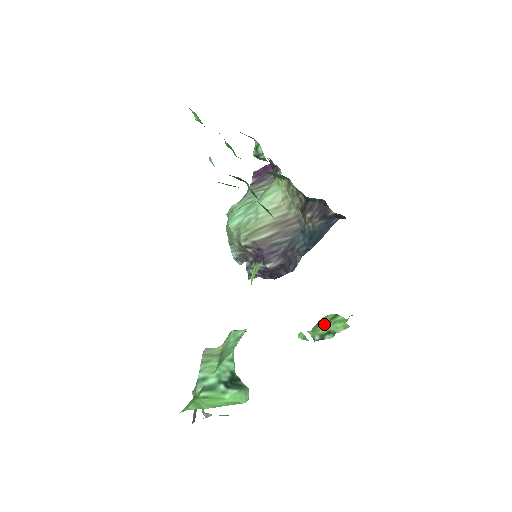
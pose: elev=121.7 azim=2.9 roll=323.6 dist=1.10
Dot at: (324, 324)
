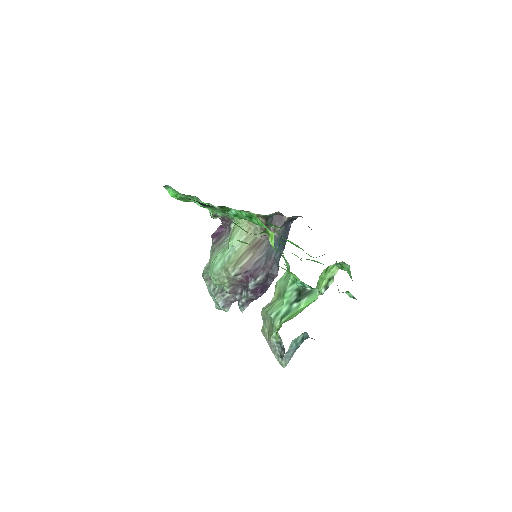
Dot at: (323, 278)
